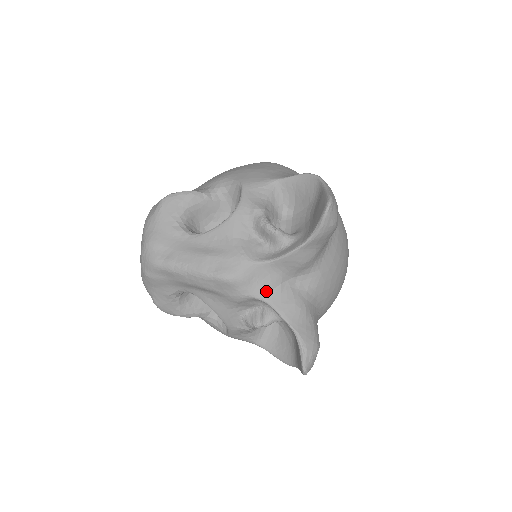
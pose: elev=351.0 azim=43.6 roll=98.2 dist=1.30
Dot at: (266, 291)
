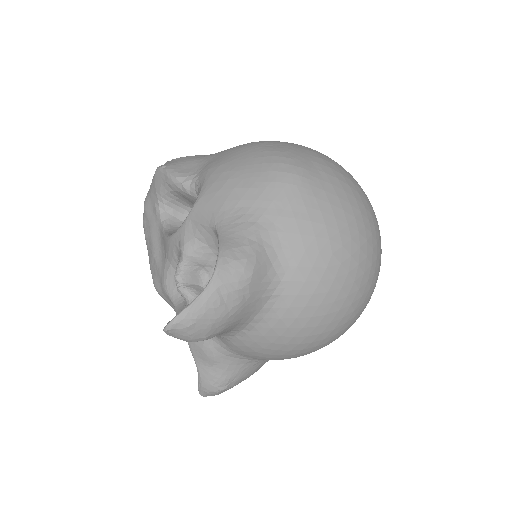
Dot at: occluded
